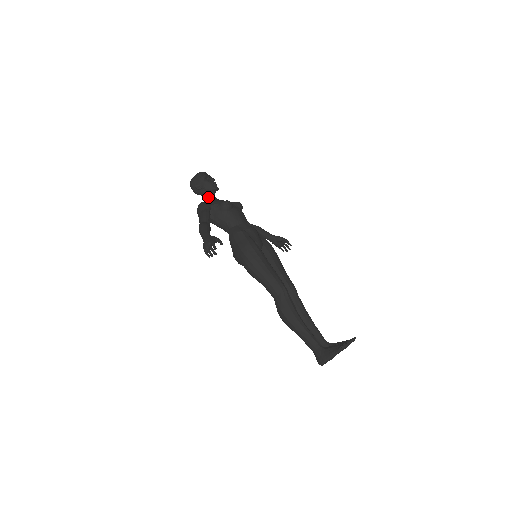
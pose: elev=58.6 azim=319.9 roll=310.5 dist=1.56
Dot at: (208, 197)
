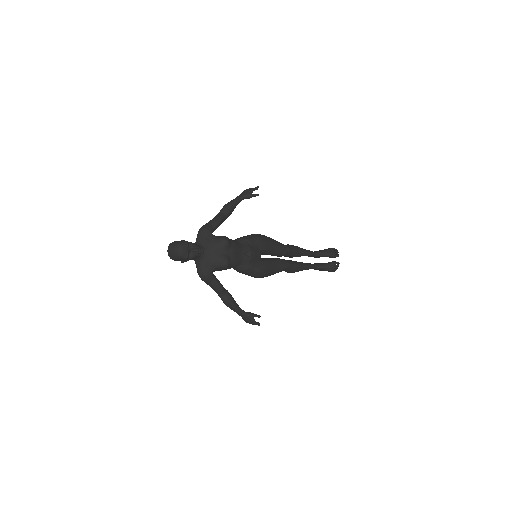
Dot at: (197, 259)
